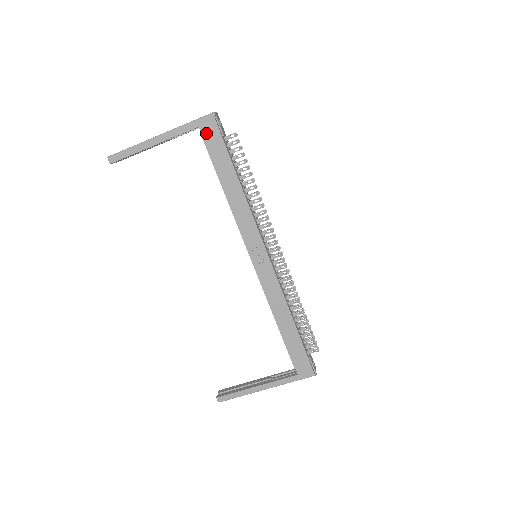
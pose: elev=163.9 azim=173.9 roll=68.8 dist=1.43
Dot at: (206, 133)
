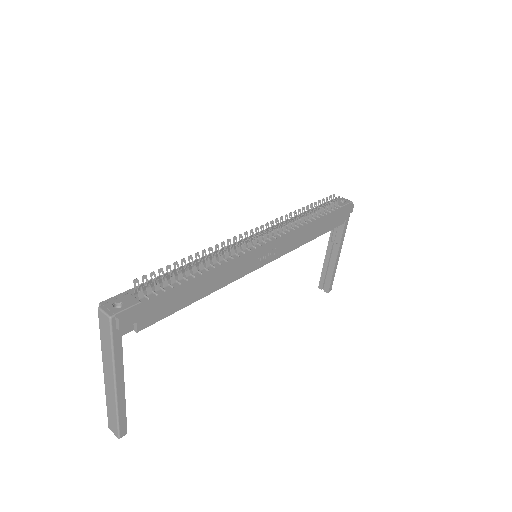
Dot at: (132, 326)
